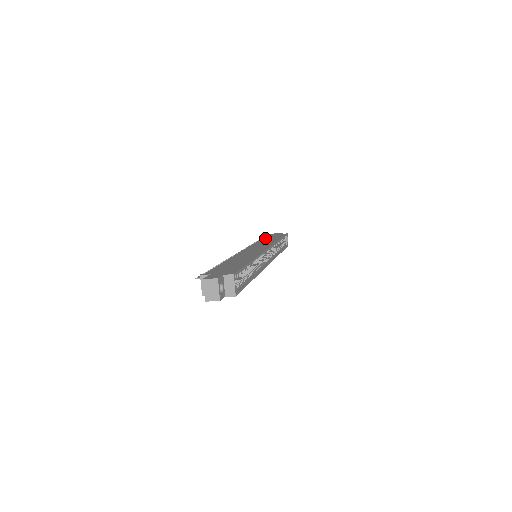
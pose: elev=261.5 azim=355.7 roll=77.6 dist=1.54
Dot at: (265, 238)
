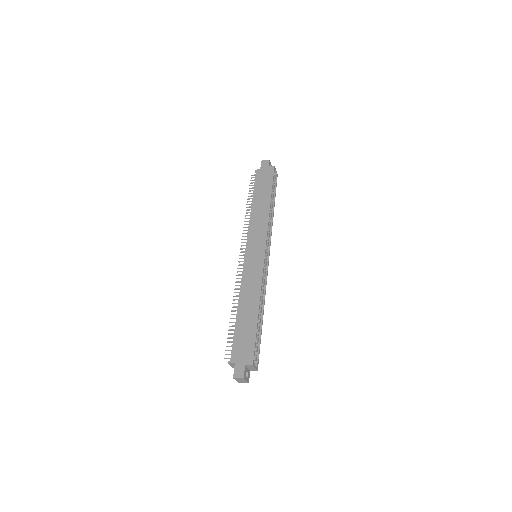
Dot at: (256, 195)
